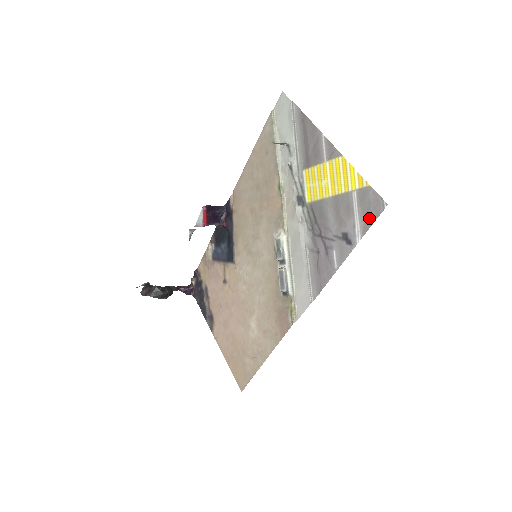
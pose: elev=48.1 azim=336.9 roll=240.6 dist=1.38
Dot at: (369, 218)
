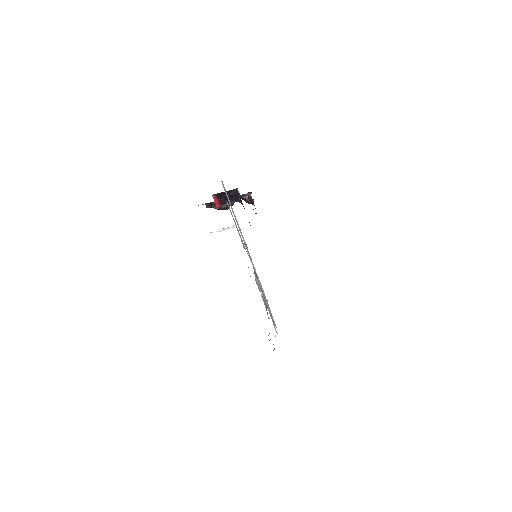
Dot at: occluded
